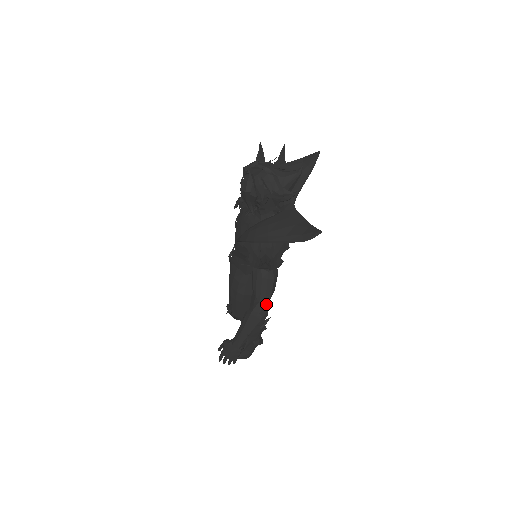
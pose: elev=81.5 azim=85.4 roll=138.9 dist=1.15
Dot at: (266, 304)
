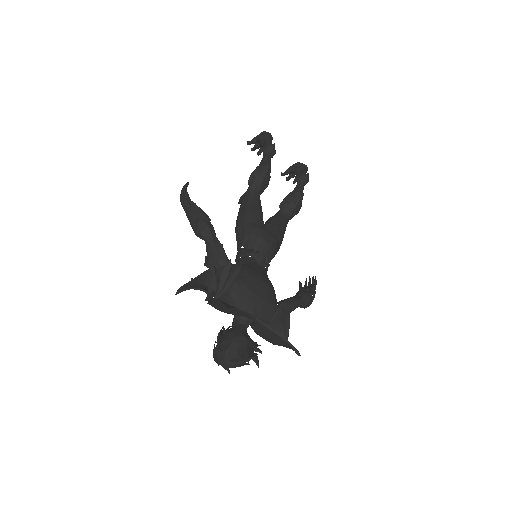
Dot at: (303, 304)
